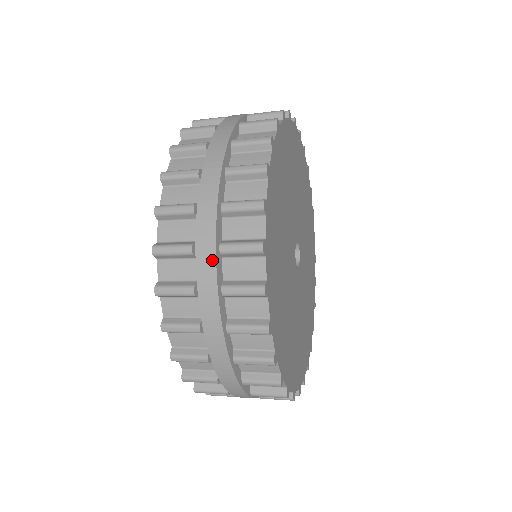
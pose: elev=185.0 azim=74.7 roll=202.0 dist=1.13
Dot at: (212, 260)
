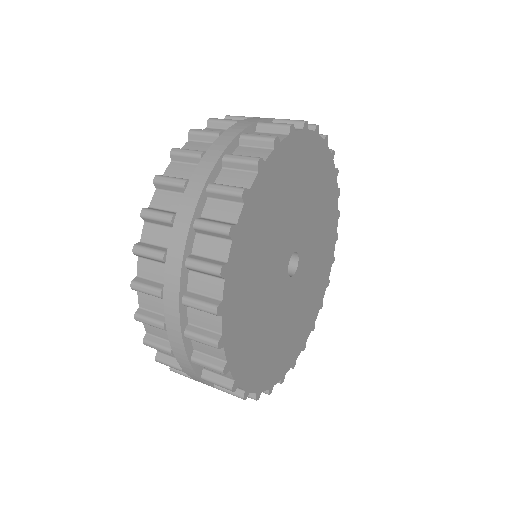
Dot at: (180, 341)
